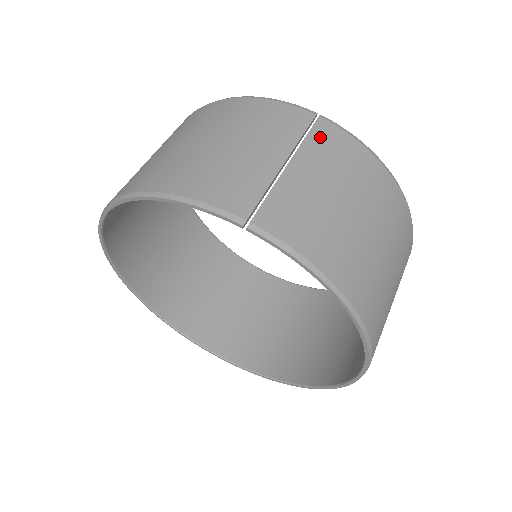
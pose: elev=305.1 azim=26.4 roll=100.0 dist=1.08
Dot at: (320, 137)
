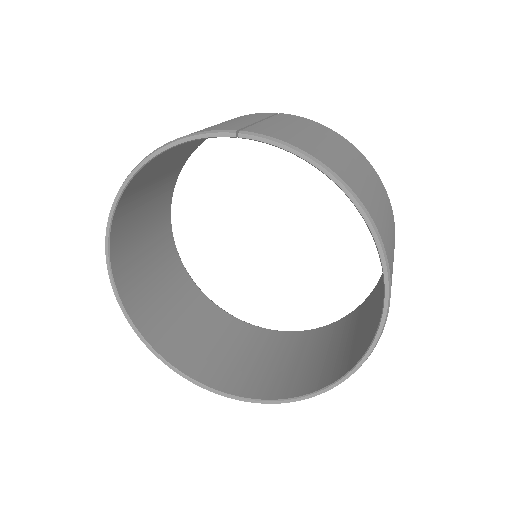
Dot at: (284, 117)
